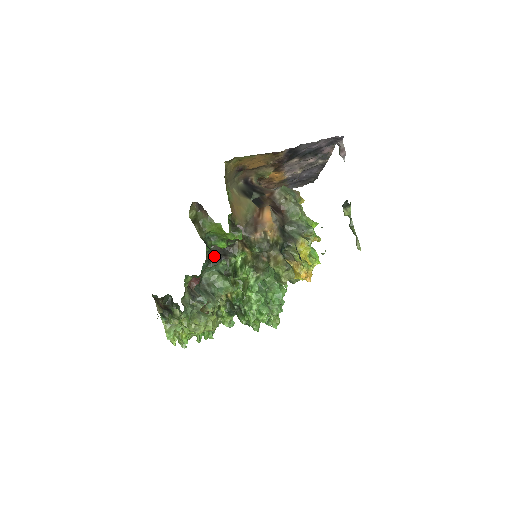
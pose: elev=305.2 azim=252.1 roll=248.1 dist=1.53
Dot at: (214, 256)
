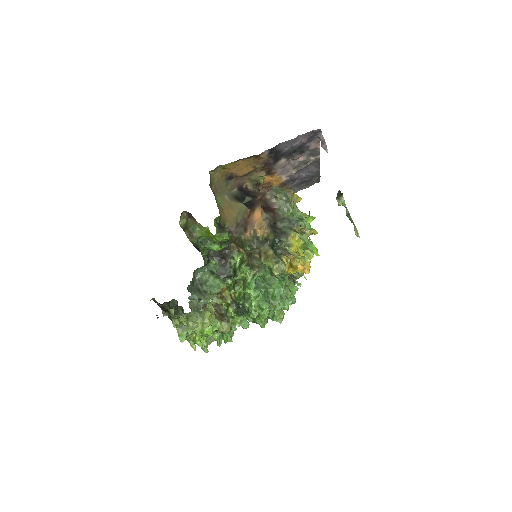
Dot at: occluded
